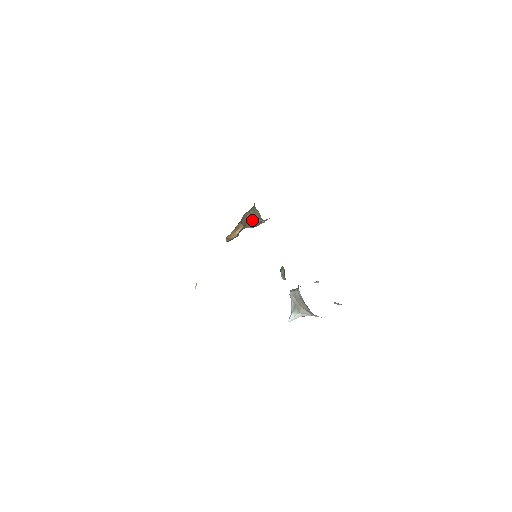
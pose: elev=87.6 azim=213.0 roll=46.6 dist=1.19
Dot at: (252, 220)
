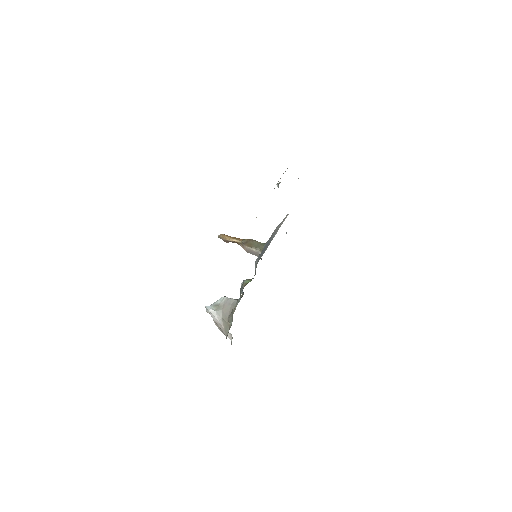
Dot at: (255, 246)
